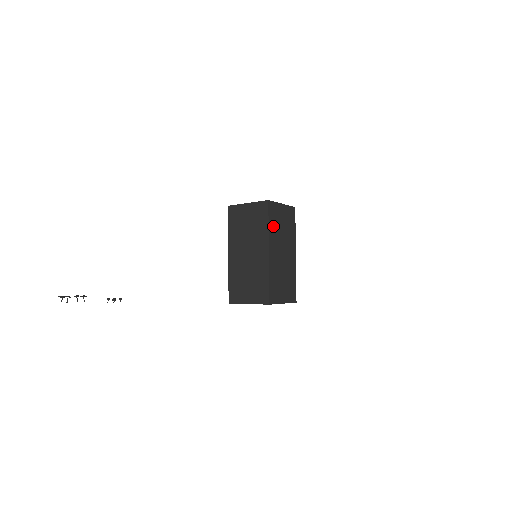
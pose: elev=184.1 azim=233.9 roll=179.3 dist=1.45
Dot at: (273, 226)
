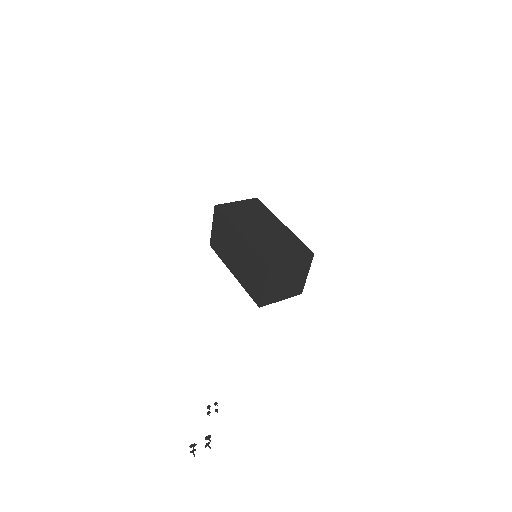
Dot at: (234, 217)
